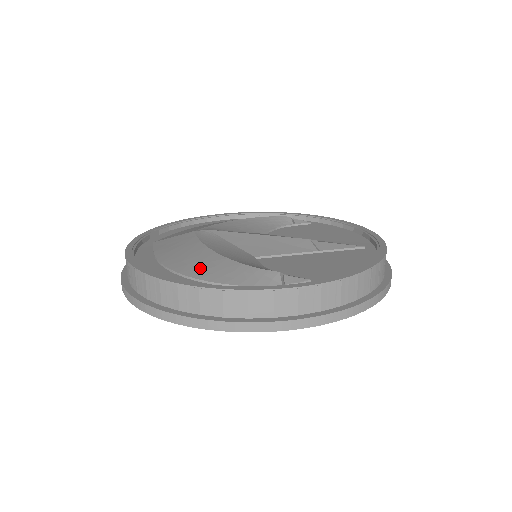
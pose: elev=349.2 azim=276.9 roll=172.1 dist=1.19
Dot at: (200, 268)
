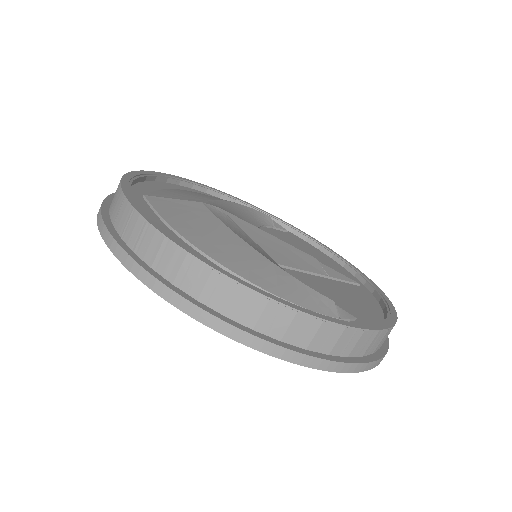
Dot at: (244, 265)
